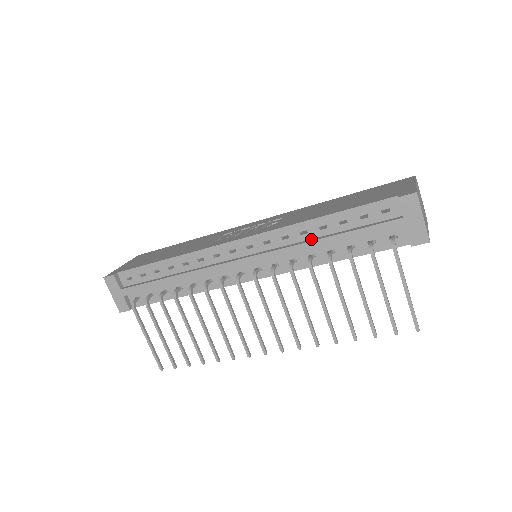
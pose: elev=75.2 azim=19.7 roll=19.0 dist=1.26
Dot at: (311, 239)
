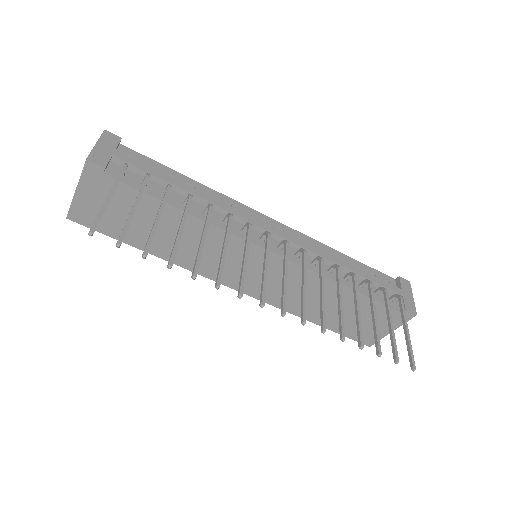
Dot at: occluded
